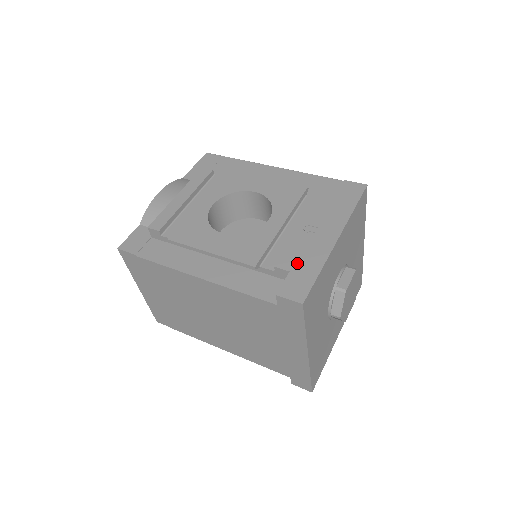
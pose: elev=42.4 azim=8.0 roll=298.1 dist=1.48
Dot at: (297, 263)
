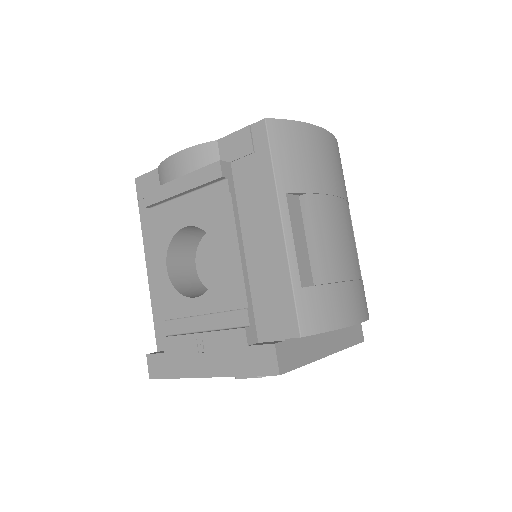
Dot at: (172, 355)
